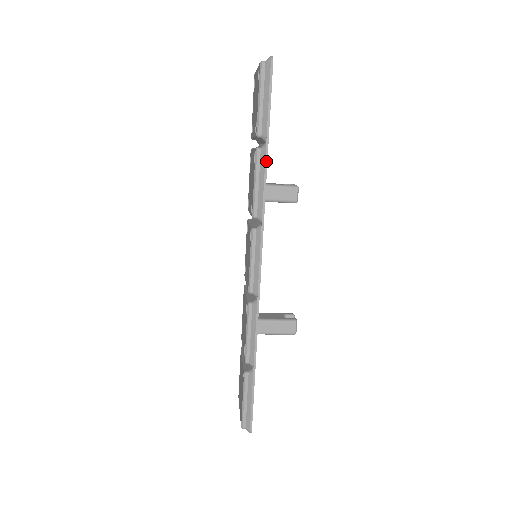
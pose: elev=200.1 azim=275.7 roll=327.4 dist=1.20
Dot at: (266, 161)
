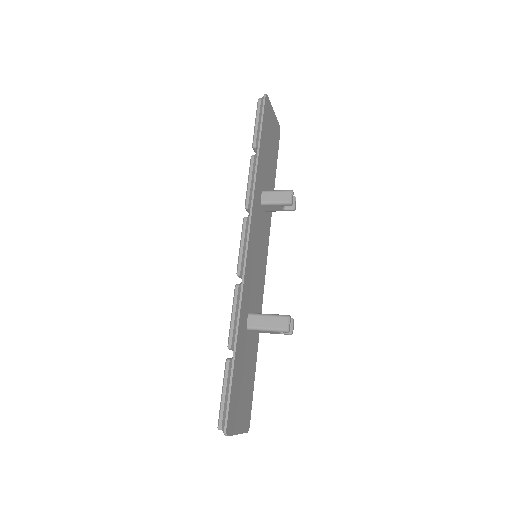
Dot at: (257, 161)
